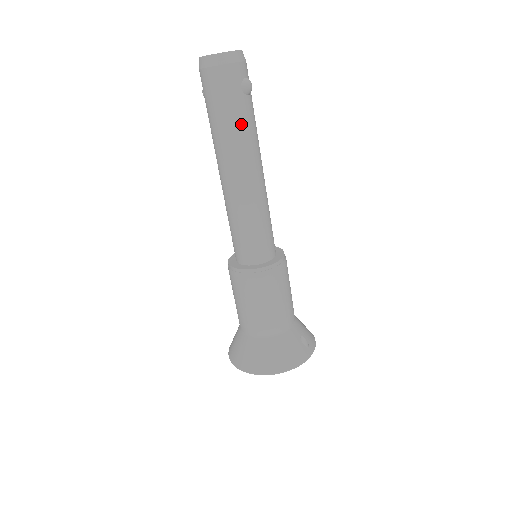
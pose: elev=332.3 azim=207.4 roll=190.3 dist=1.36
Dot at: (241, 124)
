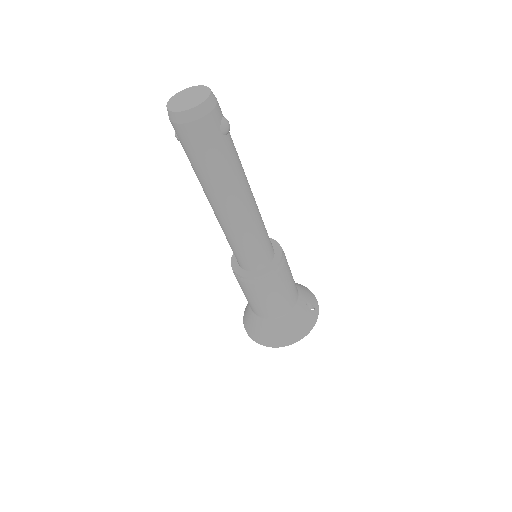
Dot at: (228, 165)
